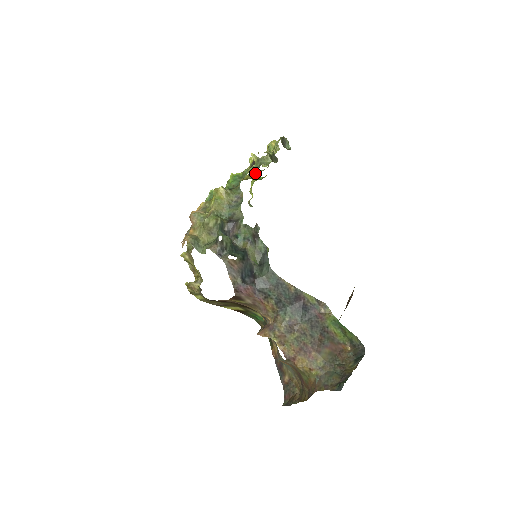
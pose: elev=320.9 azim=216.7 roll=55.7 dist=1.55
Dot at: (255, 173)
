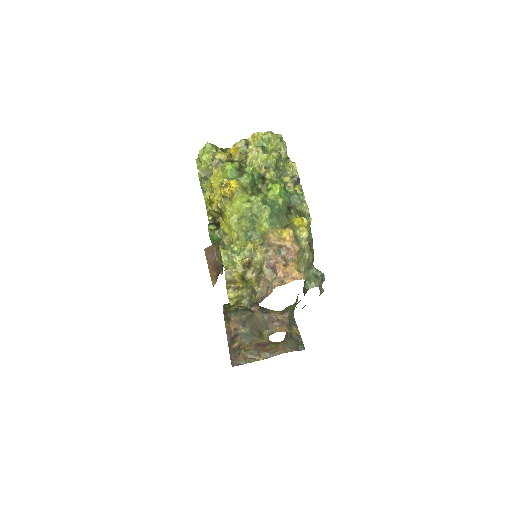
Dot at: (234, 153)
